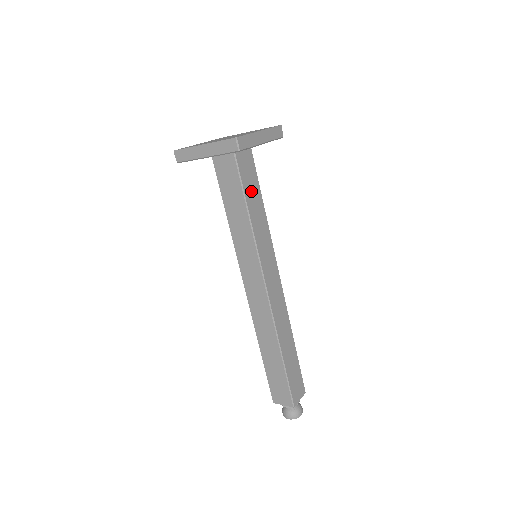
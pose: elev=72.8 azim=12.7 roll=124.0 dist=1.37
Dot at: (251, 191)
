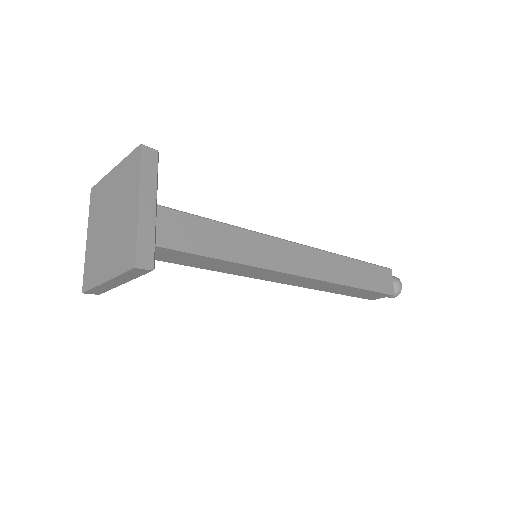
Dot at: (181, 259)
